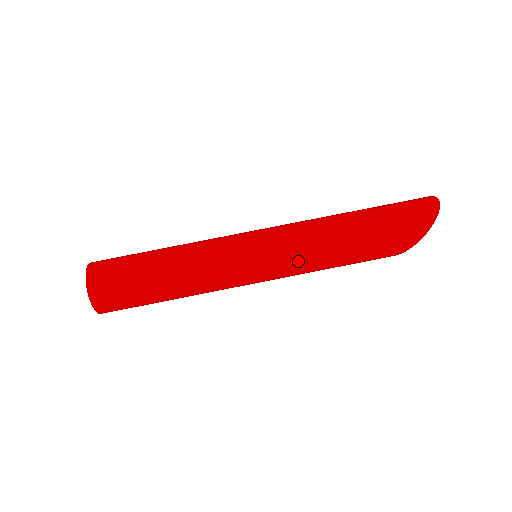
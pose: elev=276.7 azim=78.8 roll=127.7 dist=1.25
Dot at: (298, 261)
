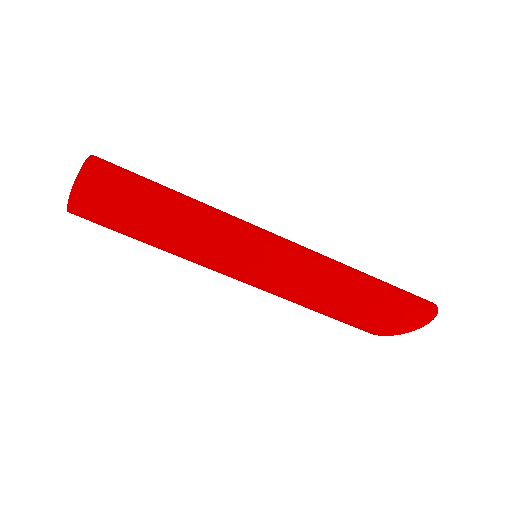
Dot at: (297, 283)
